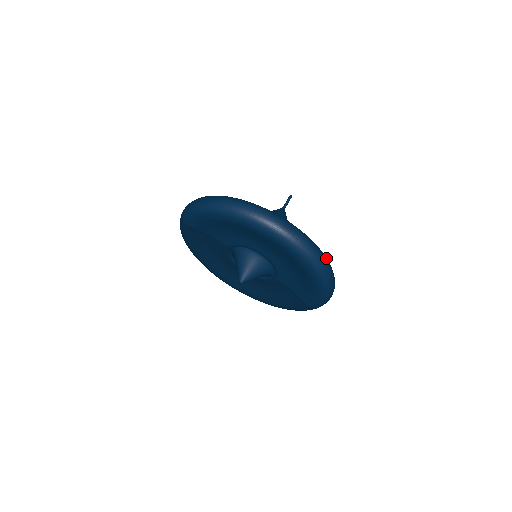
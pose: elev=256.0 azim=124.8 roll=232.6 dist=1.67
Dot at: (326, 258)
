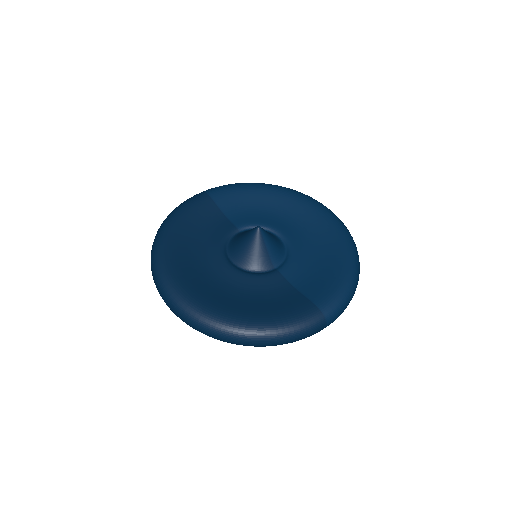
Dot at: occluded
